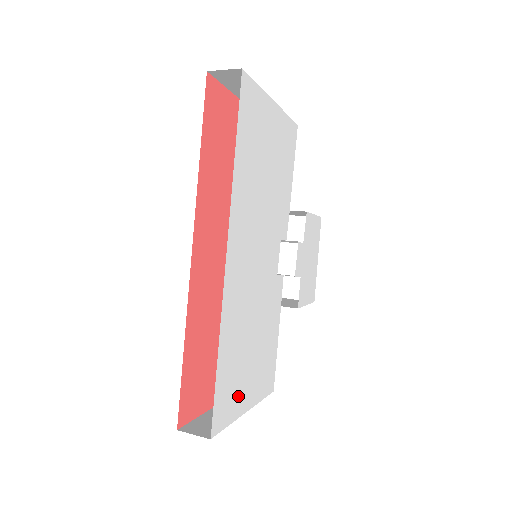
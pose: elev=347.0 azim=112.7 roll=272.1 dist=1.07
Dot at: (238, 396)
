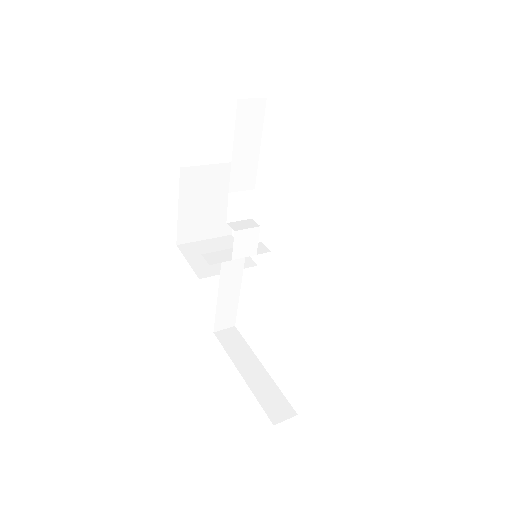
Dot at: occluded
